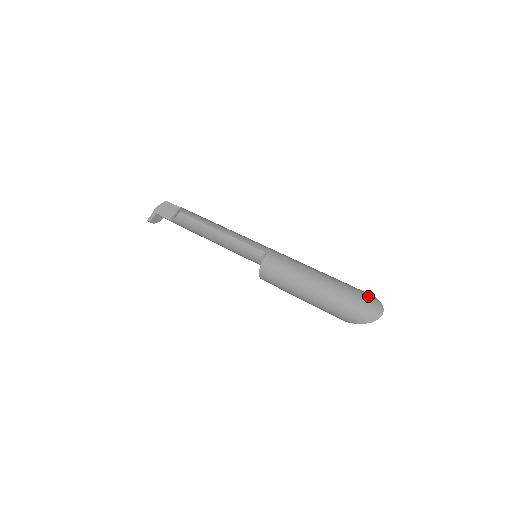
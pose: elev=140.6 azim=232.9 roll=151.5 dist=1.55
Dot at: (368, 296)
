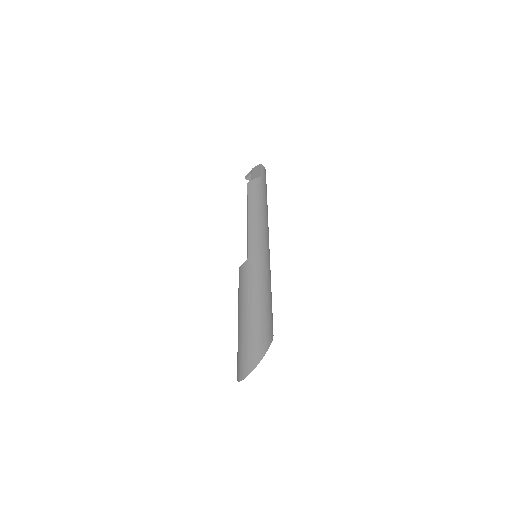
Dot at: (254, 356)
